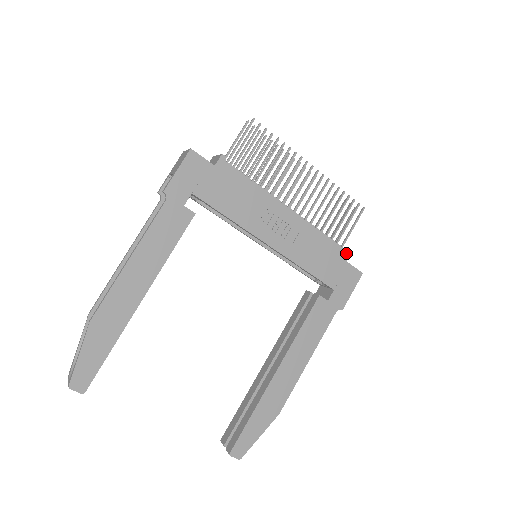
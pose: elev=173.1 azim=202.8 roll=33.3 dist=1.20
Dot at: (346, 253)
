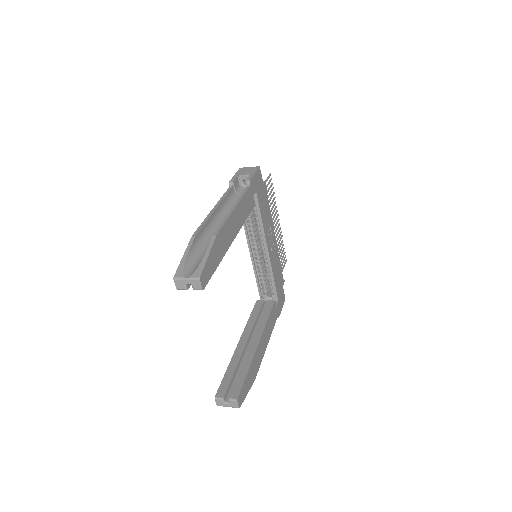
Dot at: (283, 281)
